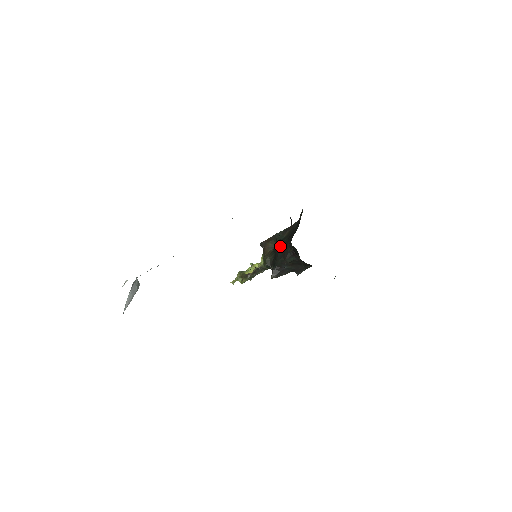
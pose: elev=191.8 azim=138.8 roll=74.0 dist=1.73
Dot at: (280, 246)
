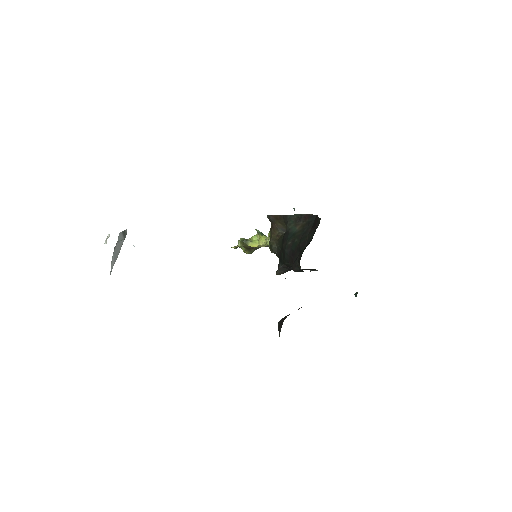
Dot at: (288, 246)
